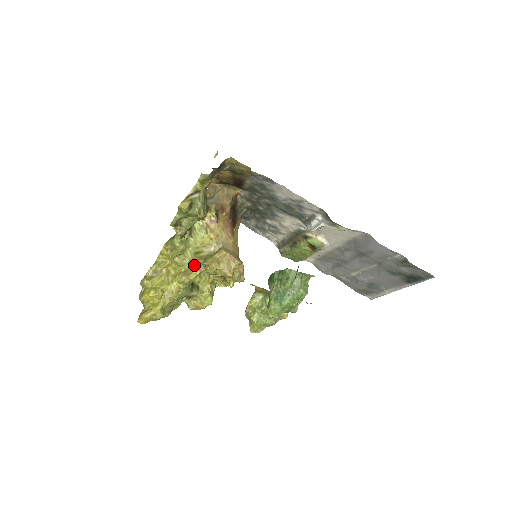
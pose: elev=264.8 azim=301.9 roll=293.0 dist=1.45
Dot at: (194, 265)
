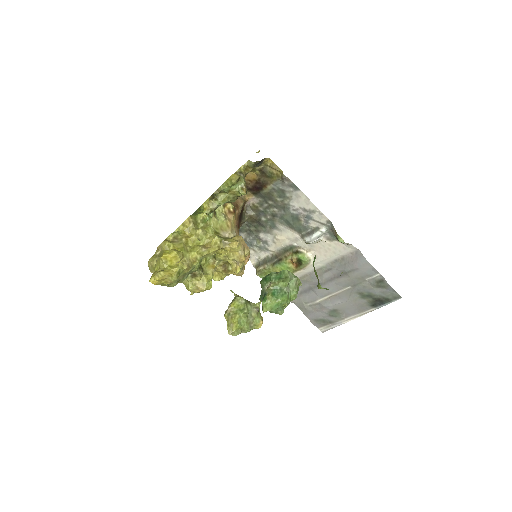
Dot at: (215, 240)
